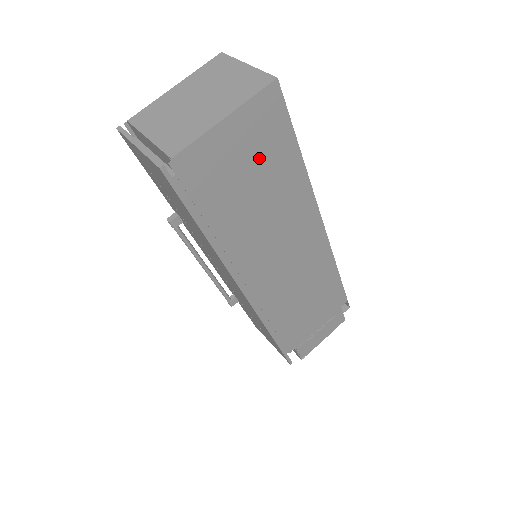
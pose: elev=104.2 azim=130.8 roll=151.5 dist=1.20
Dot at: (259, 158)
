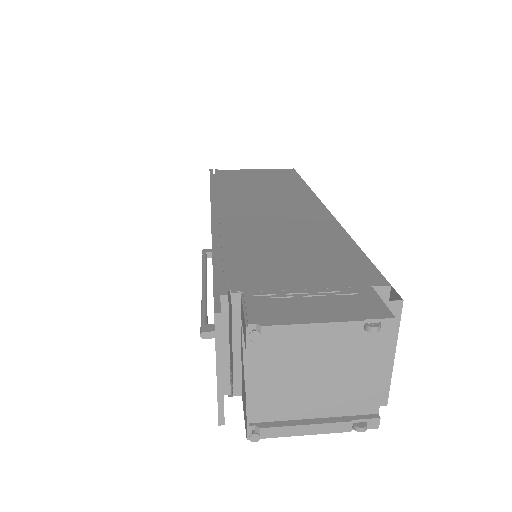
Dot at: (270, 178)
